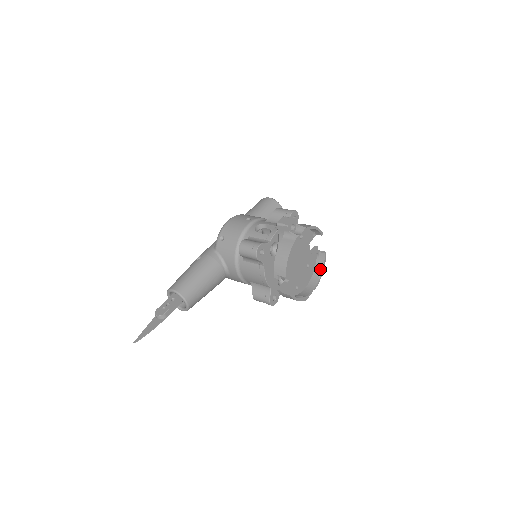
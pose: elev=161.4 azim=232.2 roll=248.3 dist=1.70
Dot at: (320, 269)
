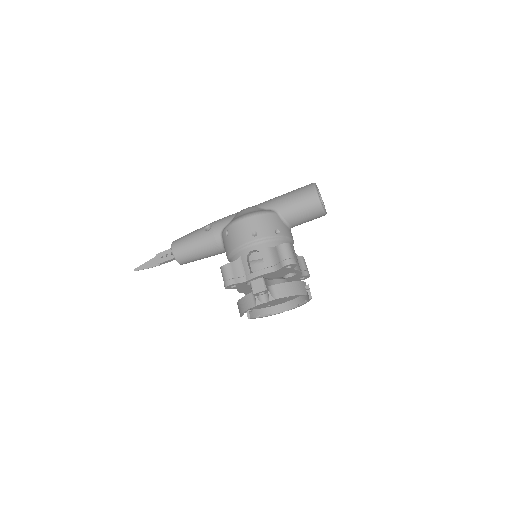
Dot at: (302, 302)
